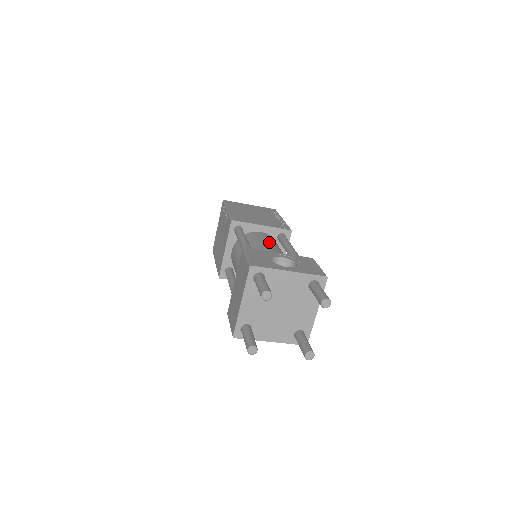
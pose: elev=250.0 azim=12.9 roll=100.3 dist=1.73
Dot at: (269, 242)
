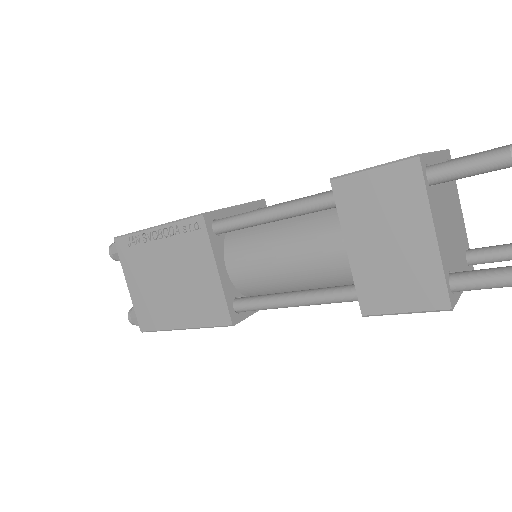
Dot at: occluded
